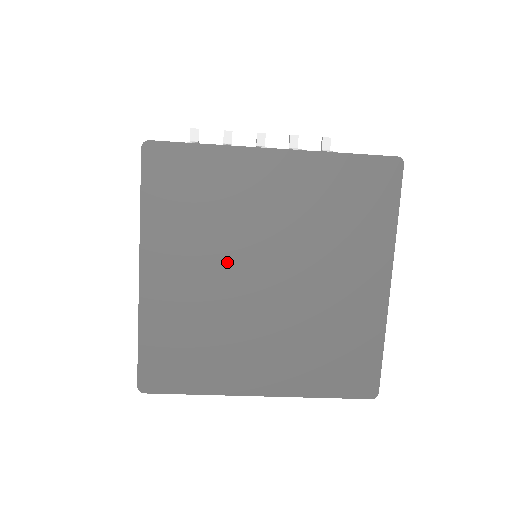
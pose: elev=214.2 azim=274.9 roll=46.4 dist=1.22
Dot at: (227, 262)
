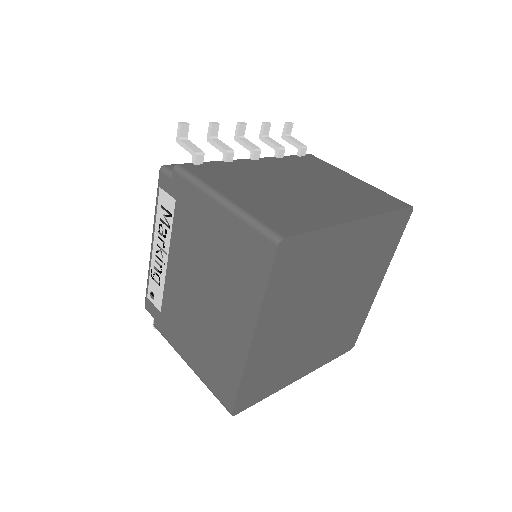
Dot at: (308, 308)
